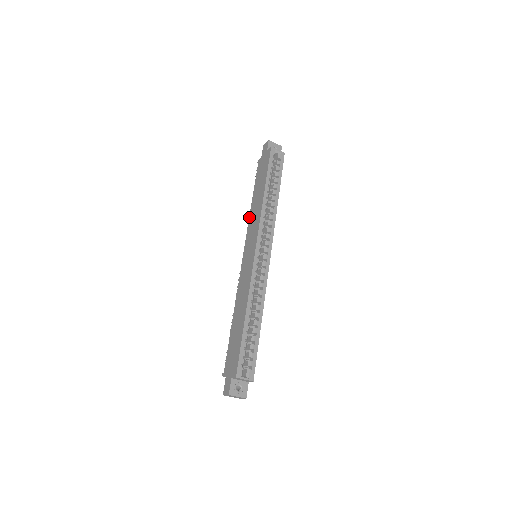
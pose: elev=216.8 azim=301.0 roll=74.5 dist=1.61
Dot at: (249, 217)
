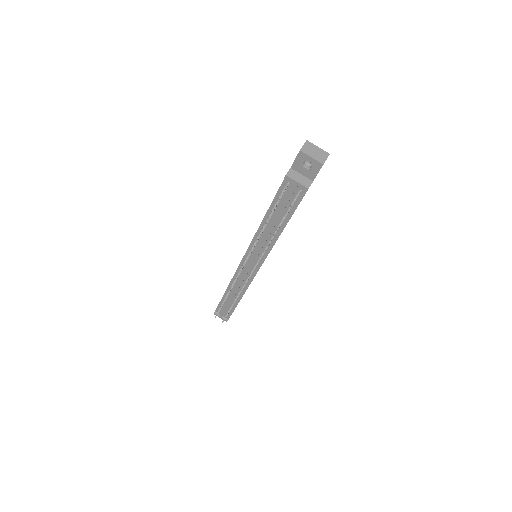
Dot at: (230, 282)
